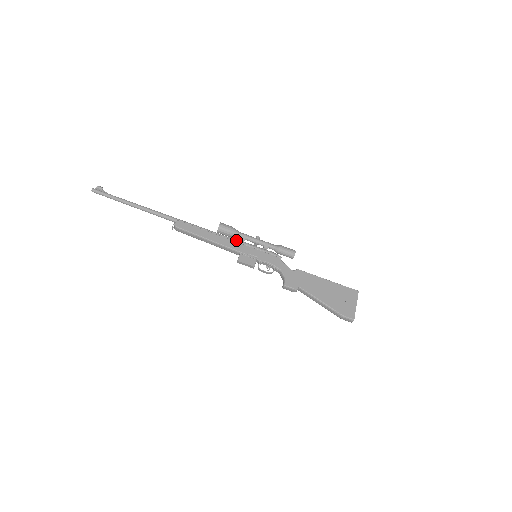
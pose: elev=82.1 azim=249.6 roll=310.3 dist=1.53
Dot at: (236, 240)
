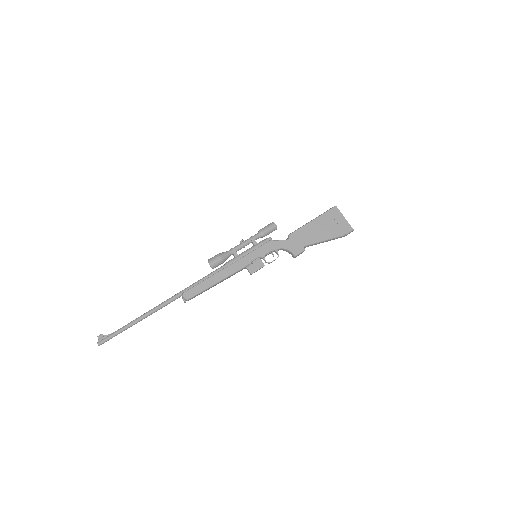
Dot at: (233, 261)
